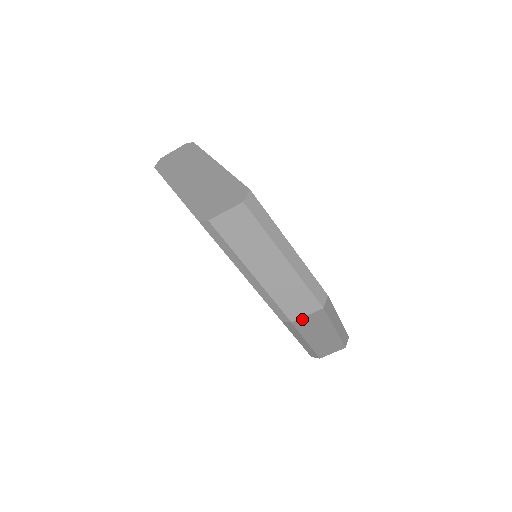
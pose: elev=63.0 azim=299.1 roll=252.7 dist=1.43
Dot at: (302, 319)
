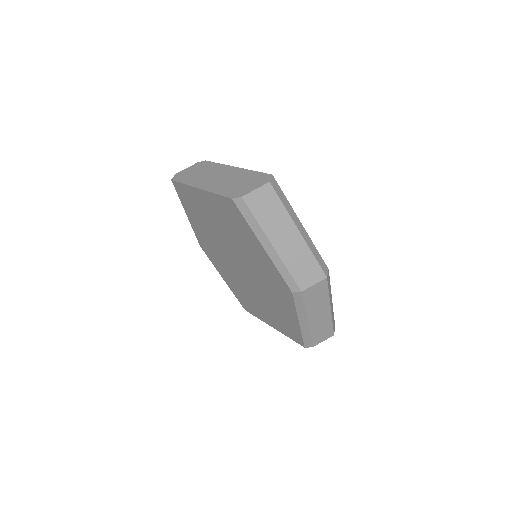
Dot at: (310, 289)
